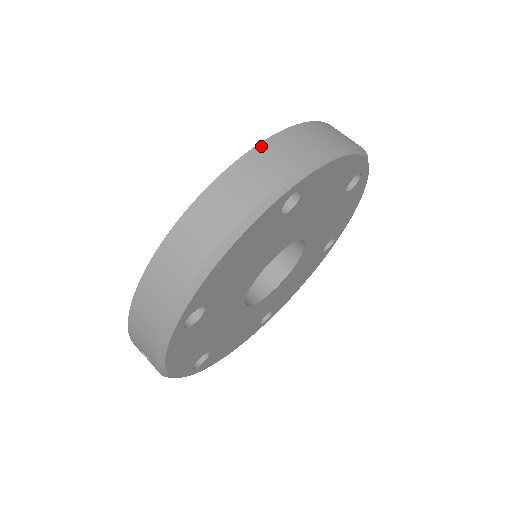
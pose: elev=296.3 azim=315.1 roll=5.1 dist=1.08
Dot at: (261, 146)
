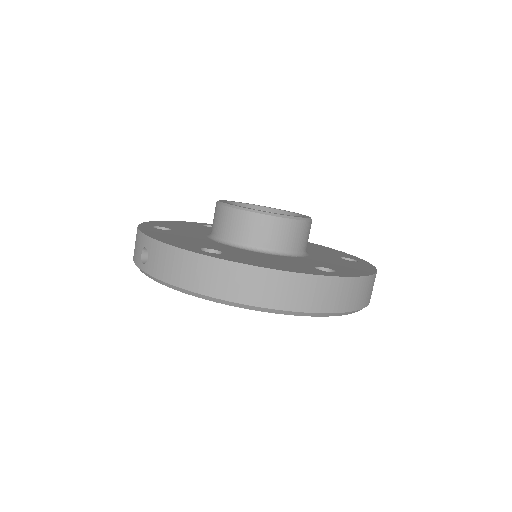
Dot at: (347, 280)
